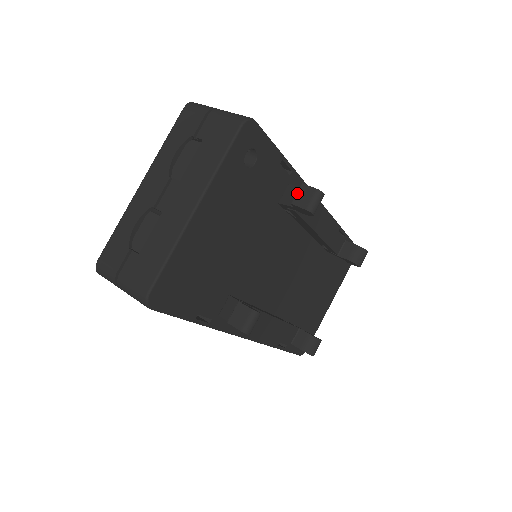
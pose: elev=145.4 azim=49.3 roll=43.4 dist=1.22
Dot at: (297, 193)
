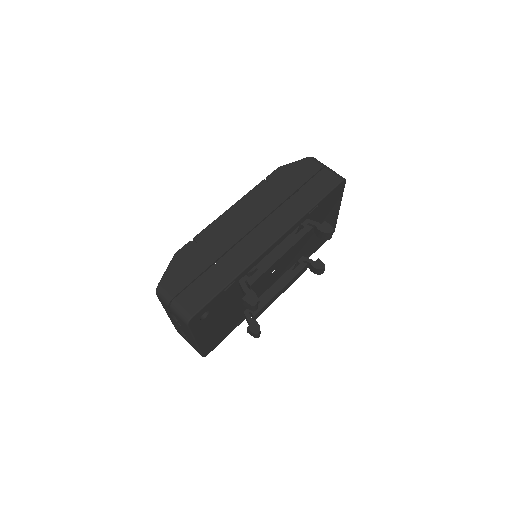
Dot at: occluded
